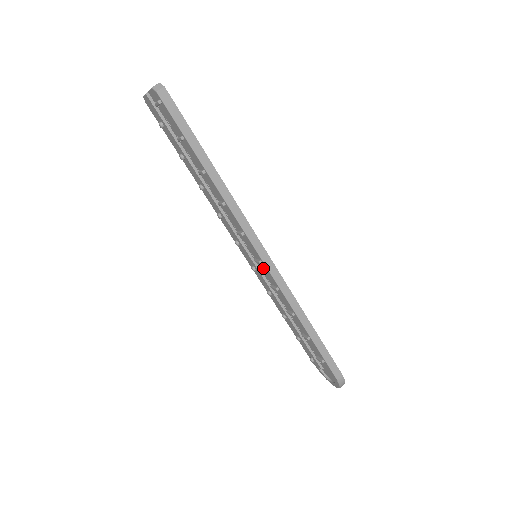
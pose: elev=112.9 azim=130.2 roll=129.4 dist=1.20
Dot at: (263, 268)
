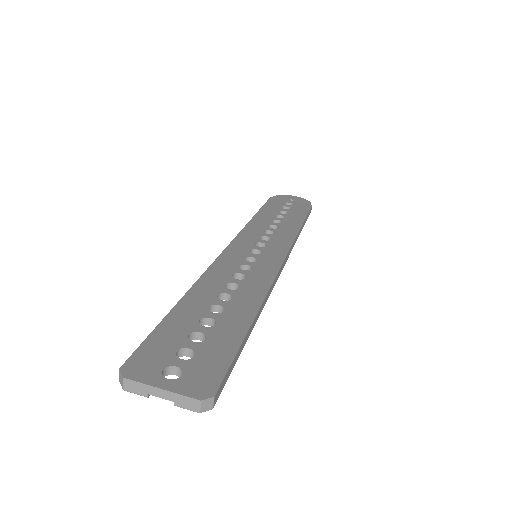
Dot at: occluded
